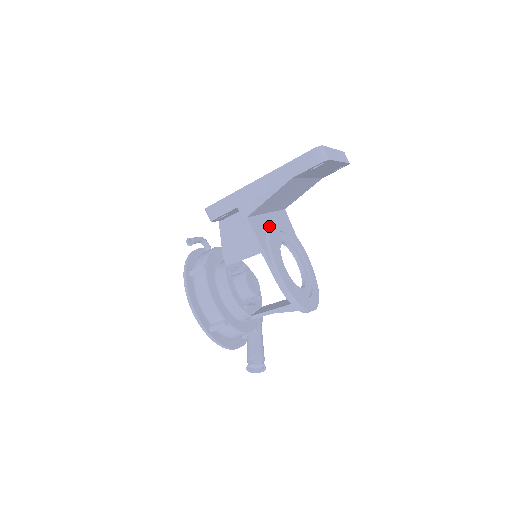
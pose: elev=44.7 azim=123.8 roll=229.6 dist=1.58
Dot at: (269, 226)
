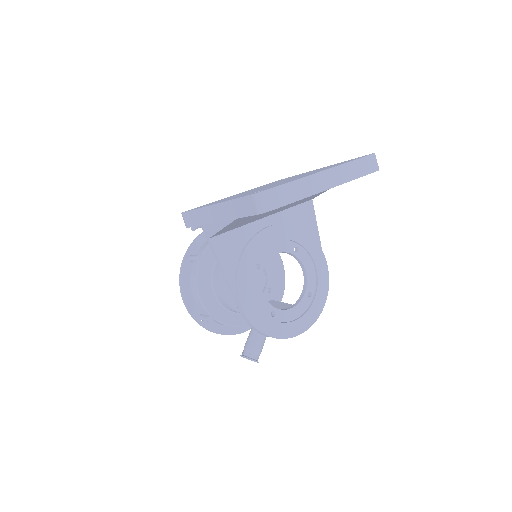
Dot at: (251, 241)
